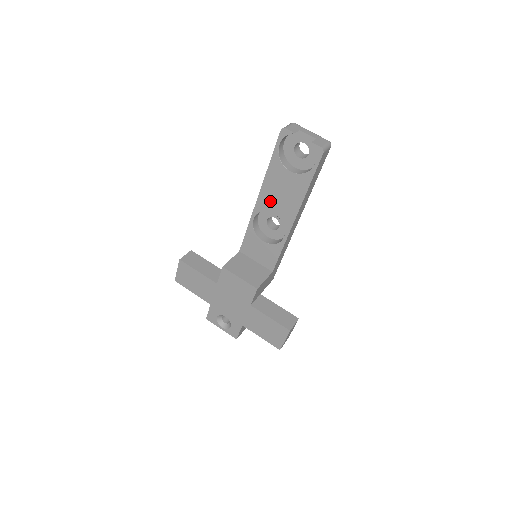
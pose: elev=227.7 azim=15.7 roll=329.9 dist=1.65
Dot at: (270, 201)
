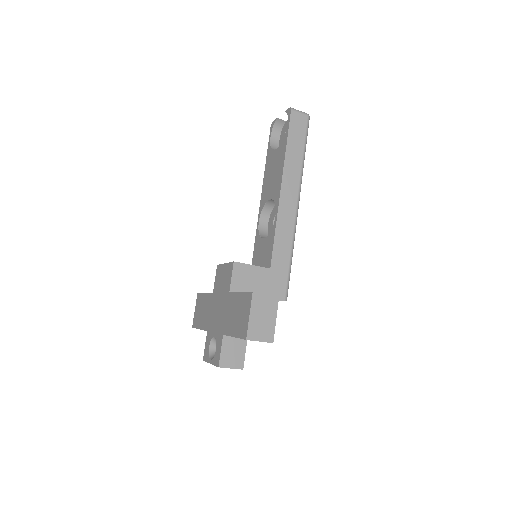
Dot at: (267, 190)
